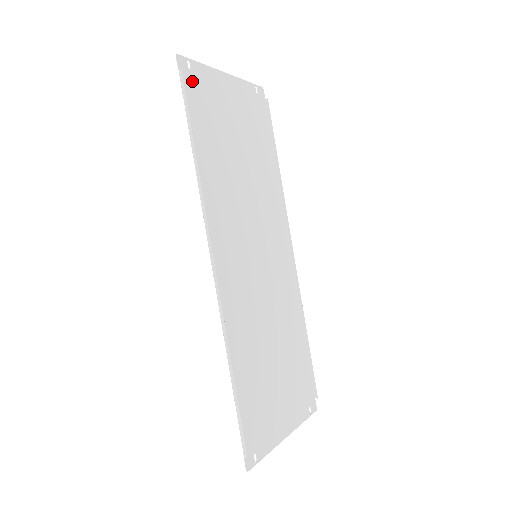
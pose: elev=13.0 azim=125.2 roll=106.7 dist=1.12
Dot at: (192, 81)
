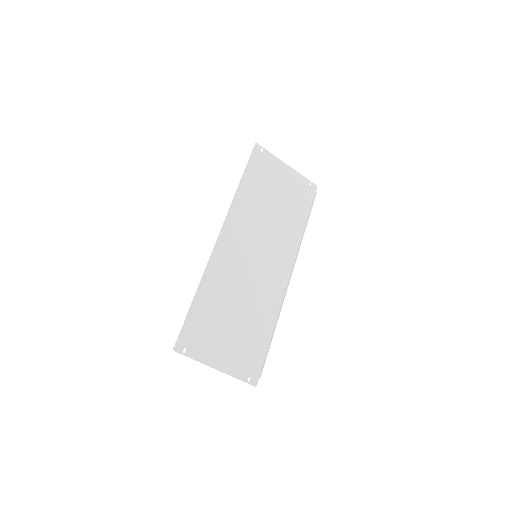
Dot at: (260, 157)
